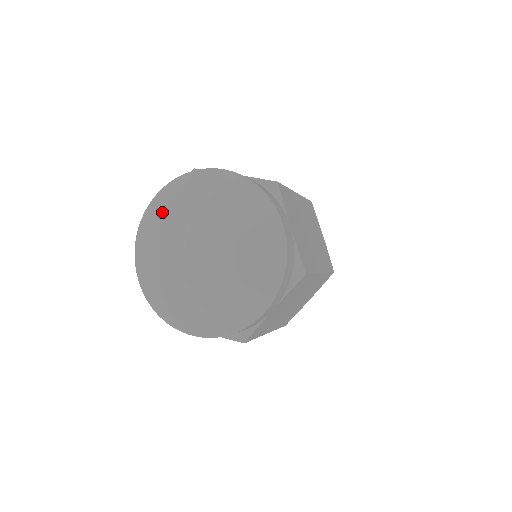
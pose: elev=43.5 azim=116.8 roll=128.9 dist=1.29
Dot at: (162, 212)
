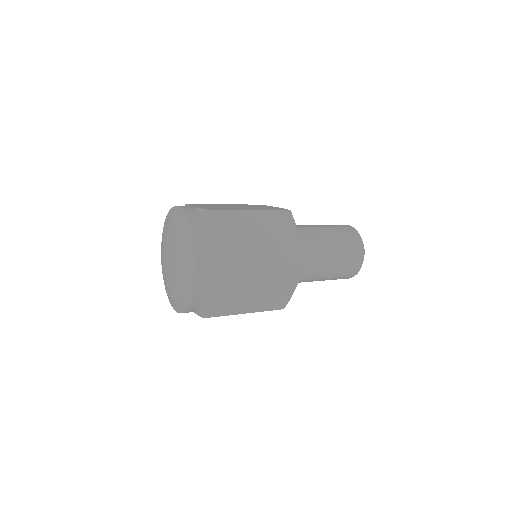
Dot at: occluded
